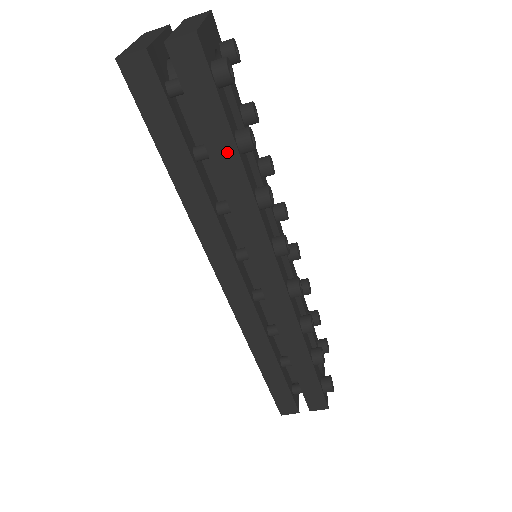
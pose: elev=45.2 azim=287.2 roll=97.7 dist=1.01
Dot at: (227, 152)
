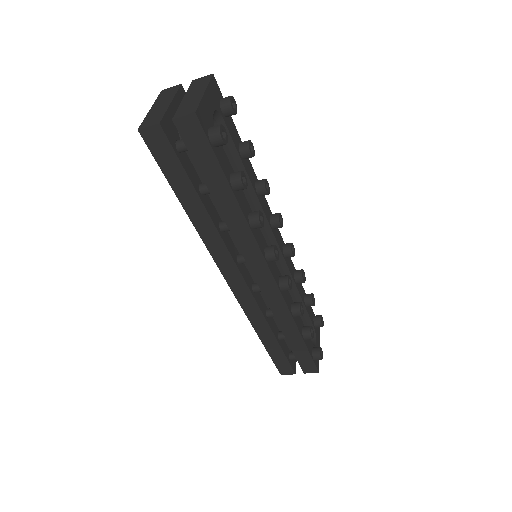
Dot at: (224, 191)
